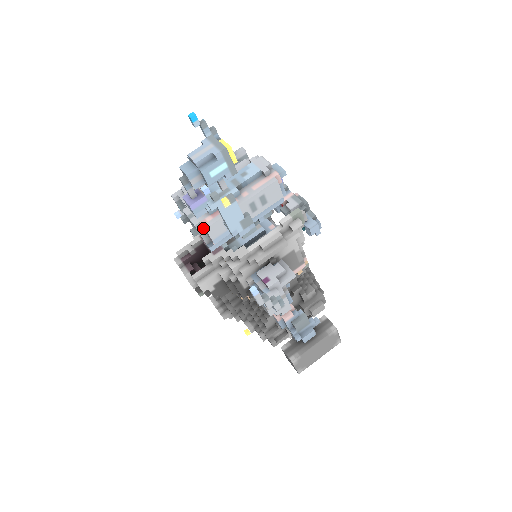
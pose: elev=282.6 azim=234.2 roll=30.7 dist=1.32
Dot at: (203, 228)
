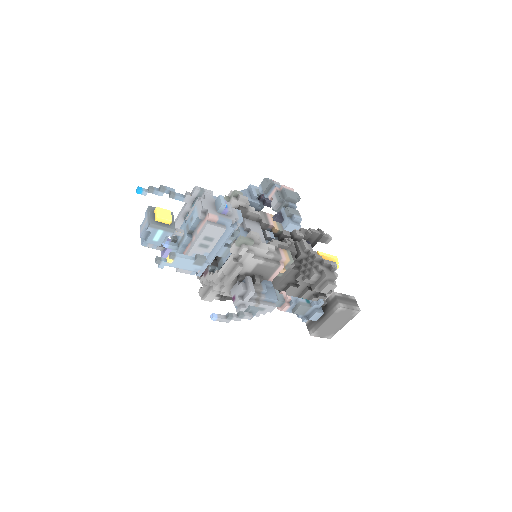
Dot at: occluded
